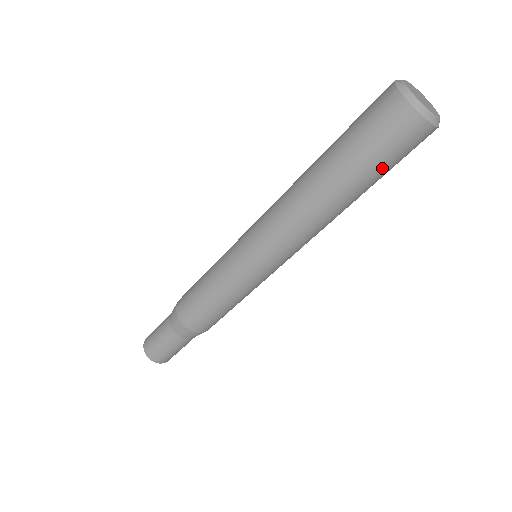
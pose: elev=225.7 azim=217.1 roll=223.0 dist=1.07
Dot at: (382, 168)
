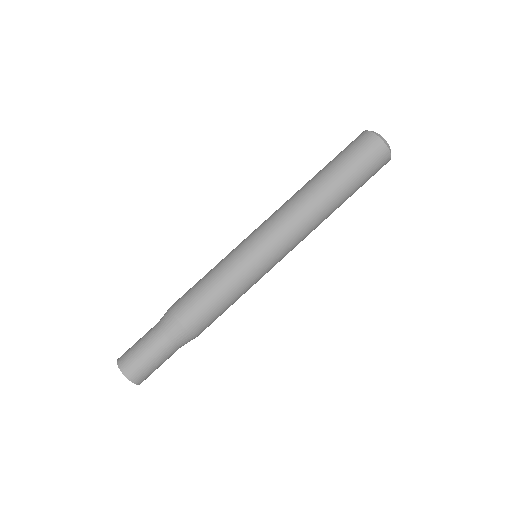
Dot at: (362, 182)
